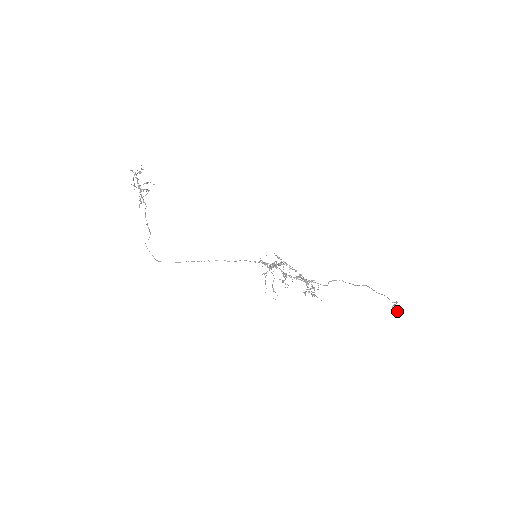
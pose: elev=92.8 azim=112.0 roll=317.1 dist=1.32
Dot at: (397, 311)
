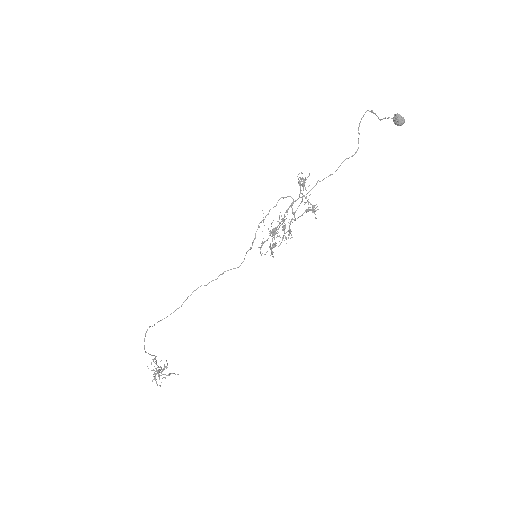
Dot at: (393, 119)
